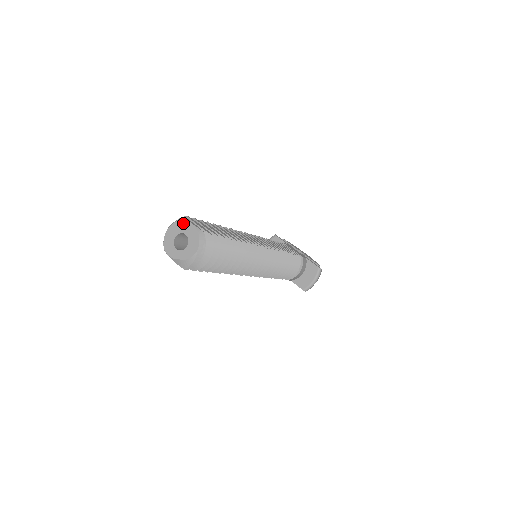
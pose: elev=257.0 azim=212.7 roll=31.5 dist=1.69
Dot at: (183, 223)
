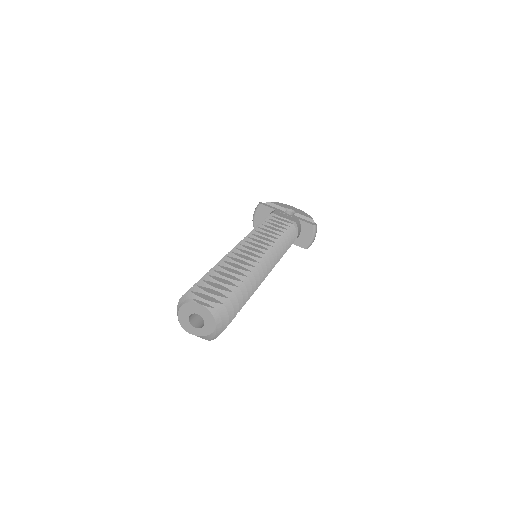
Dot at: (191, 305)
